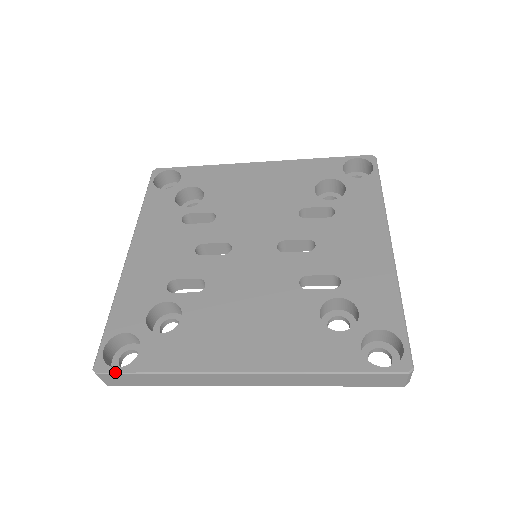
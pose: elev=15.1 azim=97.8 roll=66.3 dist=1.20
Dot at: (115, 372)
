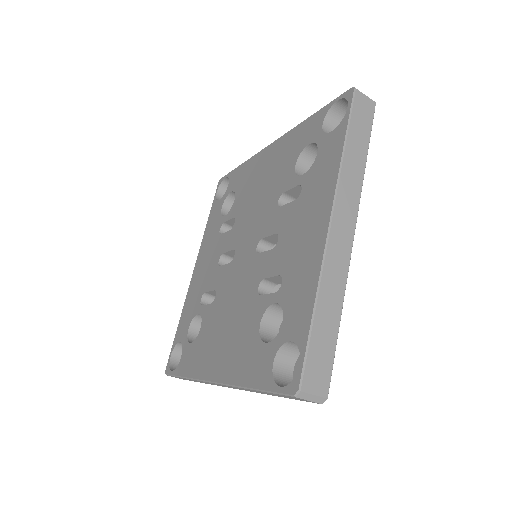
Dot at: (170, 374)
